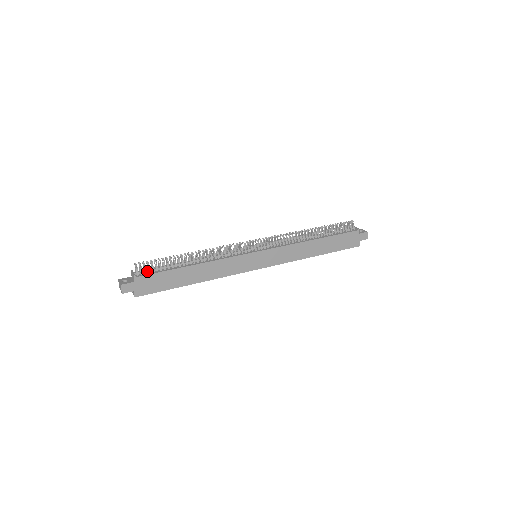
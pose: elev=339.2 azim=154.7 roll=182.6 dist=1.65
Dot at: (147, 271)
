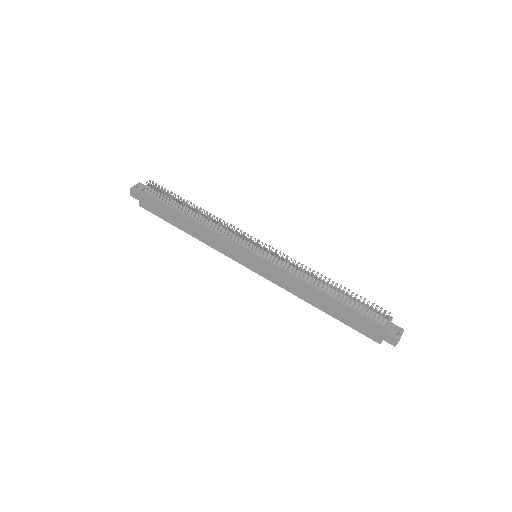
Dot at: (156, 193)
